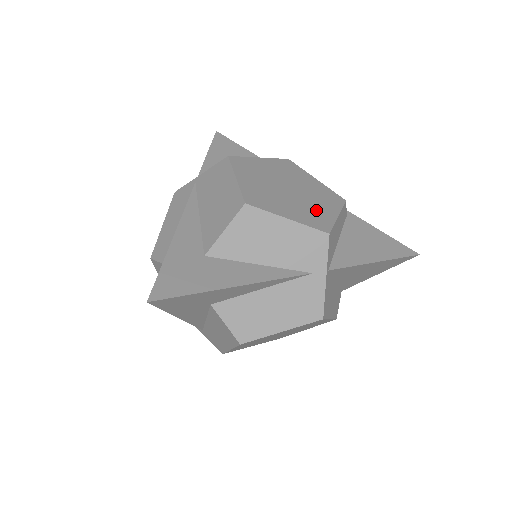
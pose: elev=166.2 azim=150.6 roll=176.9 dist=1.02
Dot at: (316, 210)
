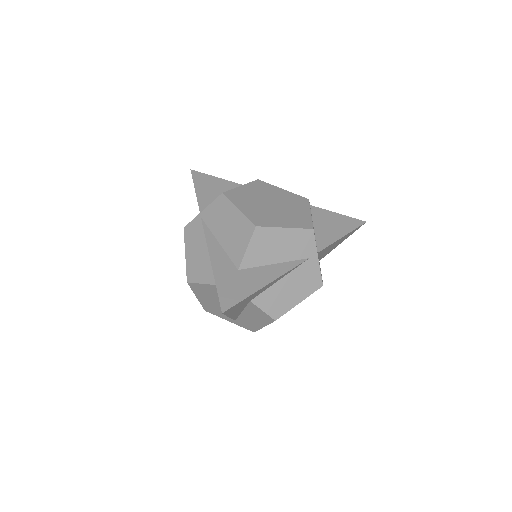
Dot at: (297, 214)
